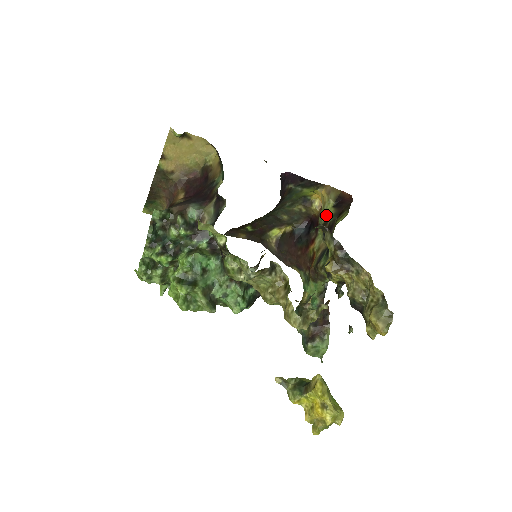
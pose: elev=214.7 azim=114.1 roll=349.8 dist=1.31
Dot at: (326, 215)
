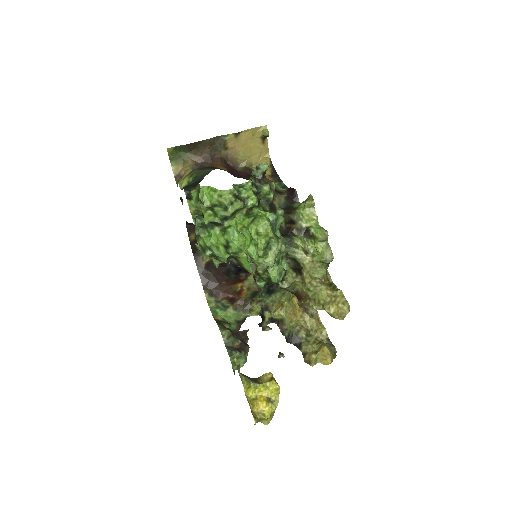
Dot at: occluded
